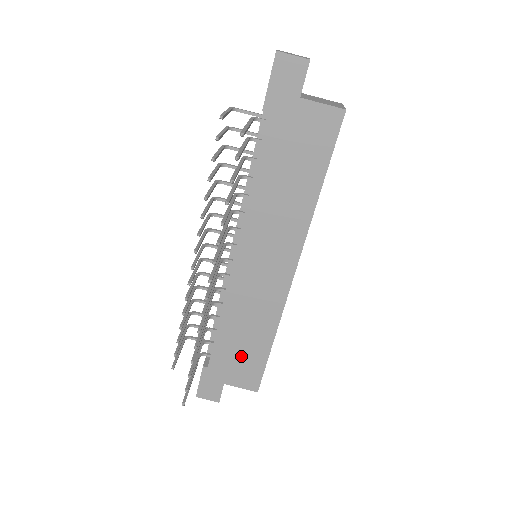
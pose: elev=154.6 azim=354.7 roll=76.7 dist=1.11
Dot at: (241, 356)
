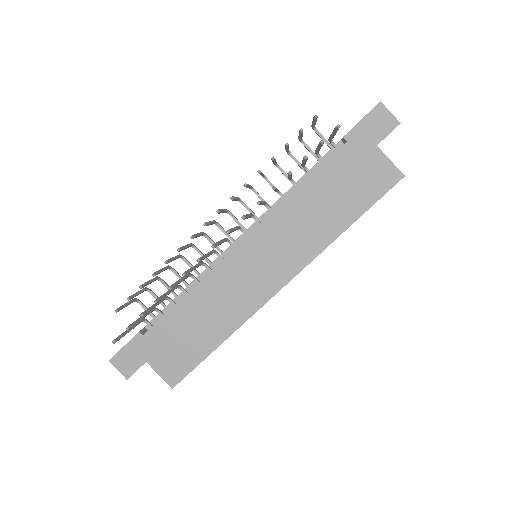
Dot at: (183, 341)
